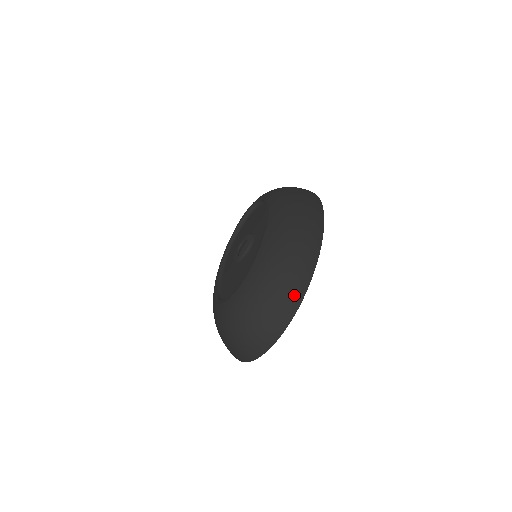
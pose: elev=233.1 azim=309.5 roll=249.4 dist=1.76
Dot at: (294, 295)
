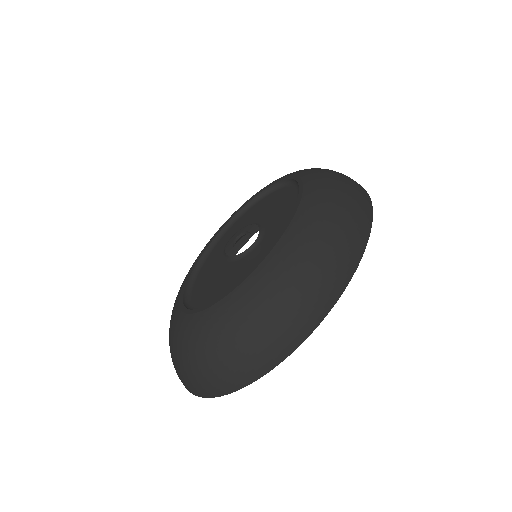
Dot at: (270, 355)
